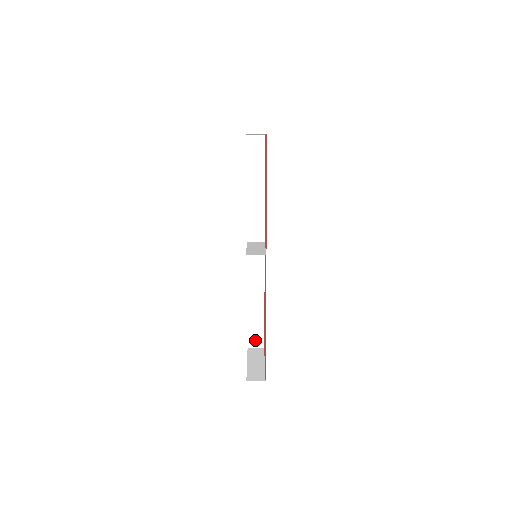
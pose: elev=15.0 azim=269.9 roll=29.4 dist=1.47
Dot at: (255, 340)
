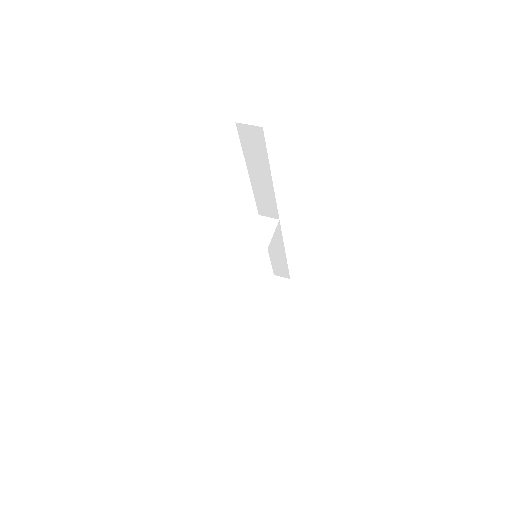
Dot at: (280, 273)
